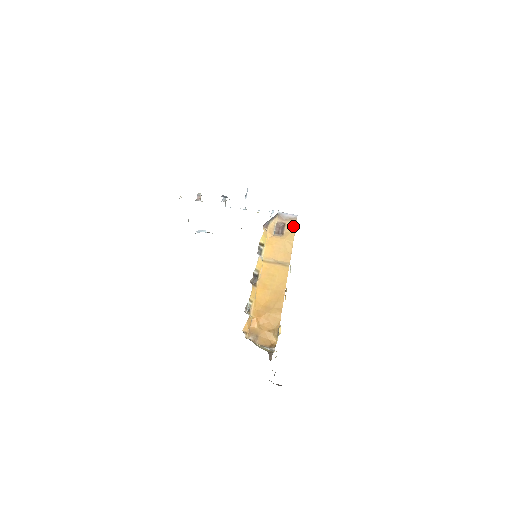
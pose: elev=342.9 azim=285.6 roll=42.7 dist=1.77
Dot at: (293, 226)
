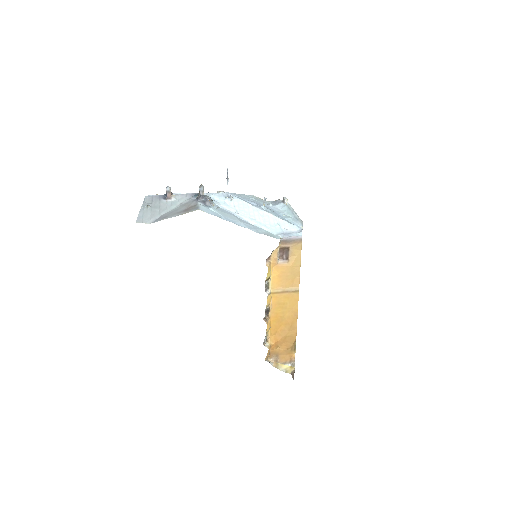
Dot at: (298, 249)
